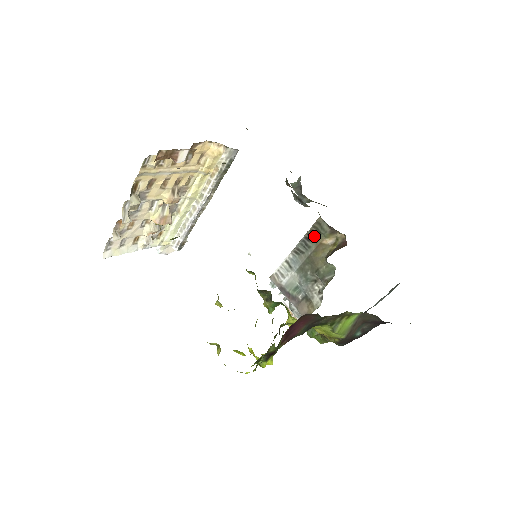
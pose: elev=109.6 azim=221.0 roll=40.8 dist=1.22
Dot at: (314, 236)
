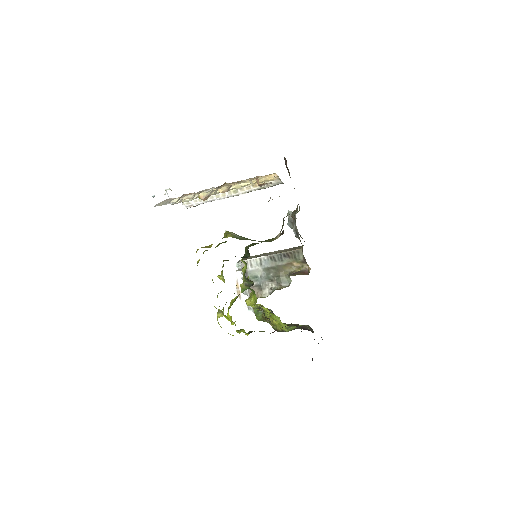
Dot at: (290, 256)
